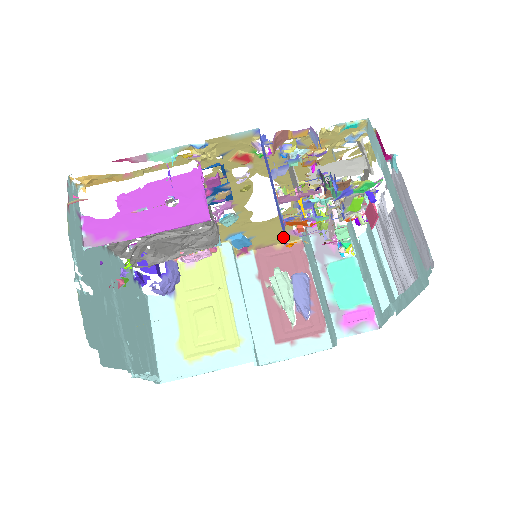
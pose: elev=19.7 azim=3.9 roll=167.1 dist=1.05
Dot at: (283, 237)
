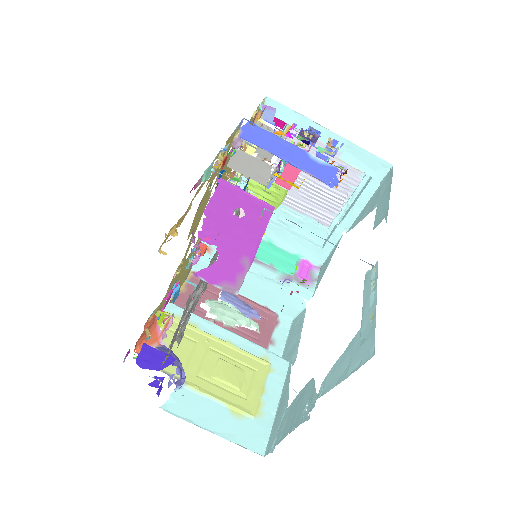
Dot at: (185, 275)
